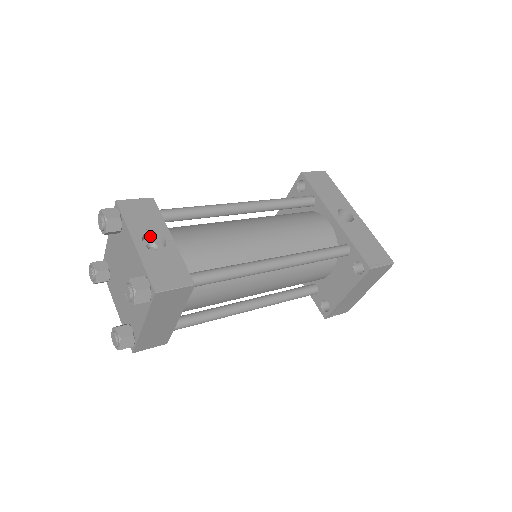
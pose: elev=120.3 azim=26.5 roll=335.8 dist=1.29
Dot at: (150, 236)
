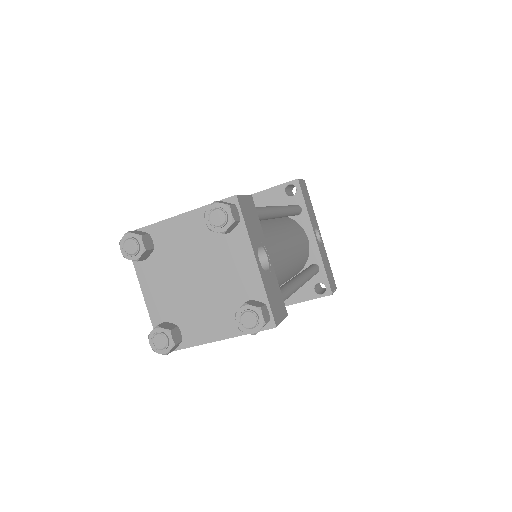
Dot at: occluded
